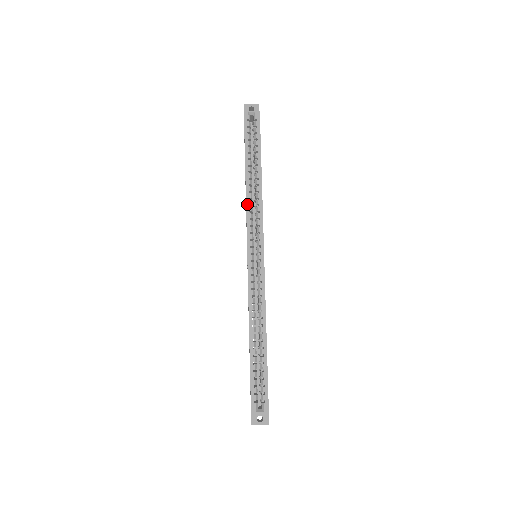
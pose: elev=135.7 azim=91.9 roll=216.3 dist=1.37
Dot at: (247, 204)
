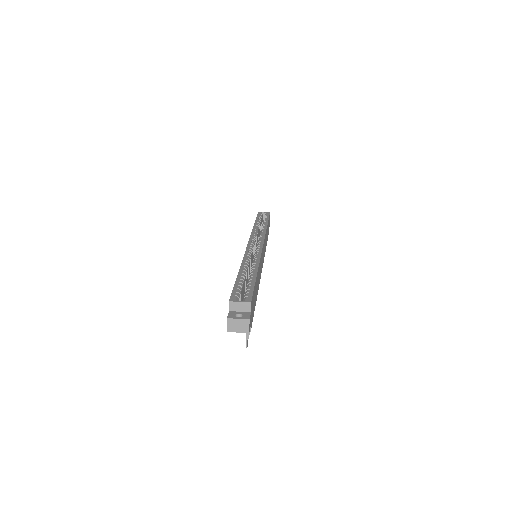
Dot at: (253, 231)
